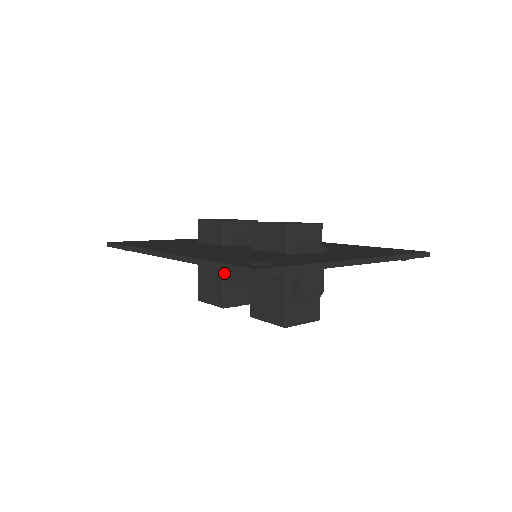
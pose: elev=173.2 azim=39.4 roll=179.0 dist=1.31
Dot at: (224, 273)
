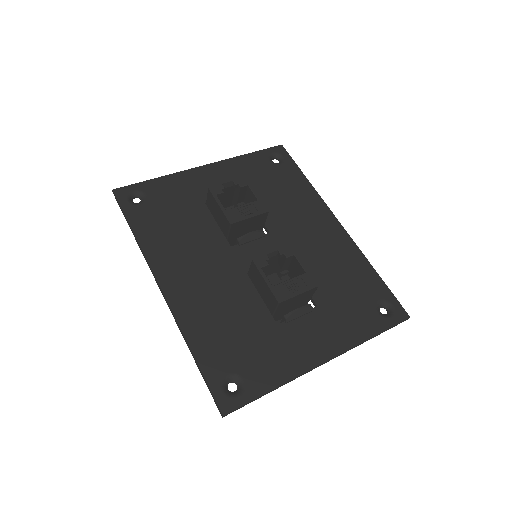
Dot at: occluded
